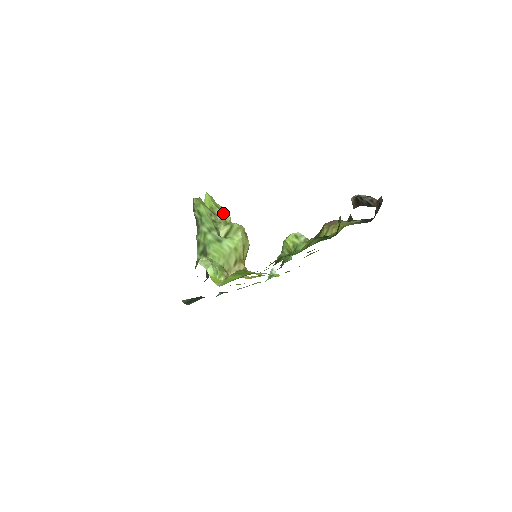
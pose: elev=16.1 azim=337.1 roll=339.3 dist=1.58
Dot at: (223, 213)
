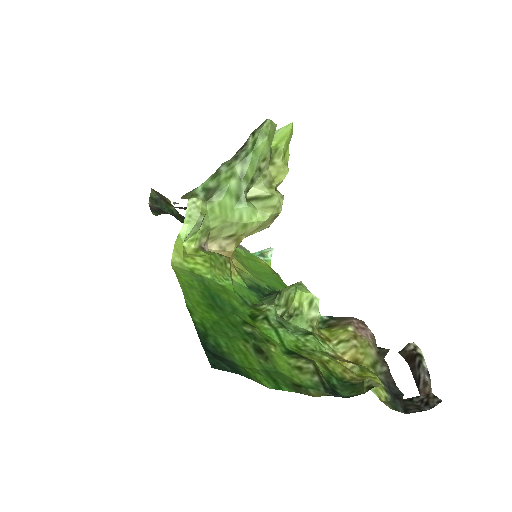
Dot at: (281, 168)
